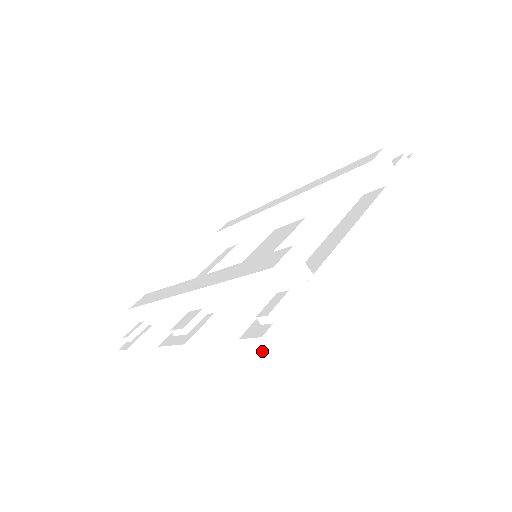
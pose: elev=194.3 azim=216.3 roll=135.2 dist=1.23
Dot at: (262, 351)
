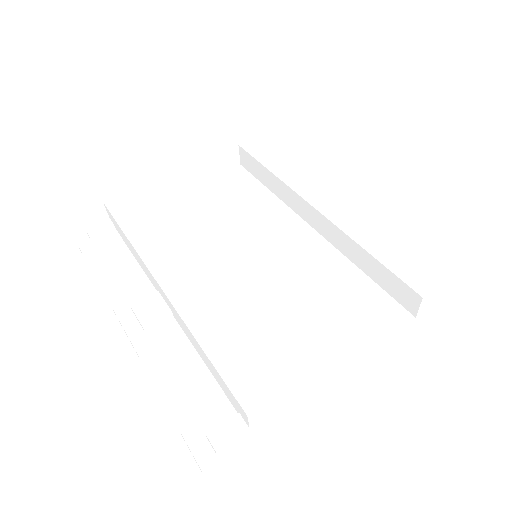
Dot at: occluded
